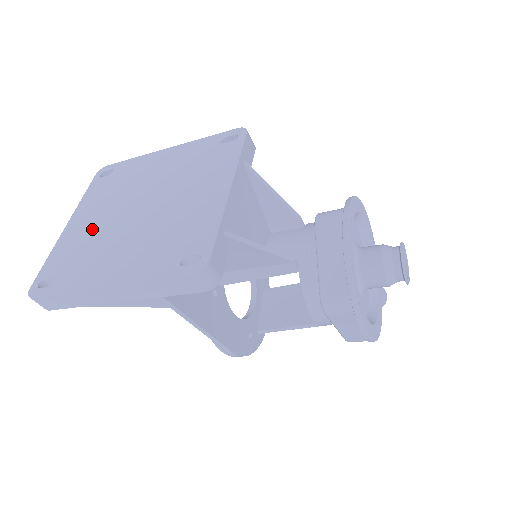
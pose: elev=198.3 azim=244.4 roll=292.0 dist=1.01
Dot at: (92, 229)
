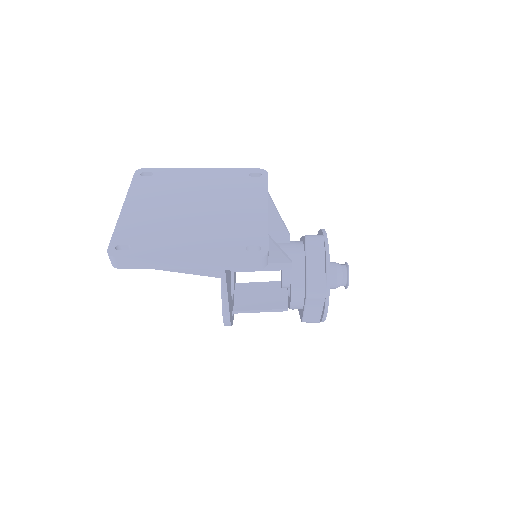
Dot at: (153, 215)
